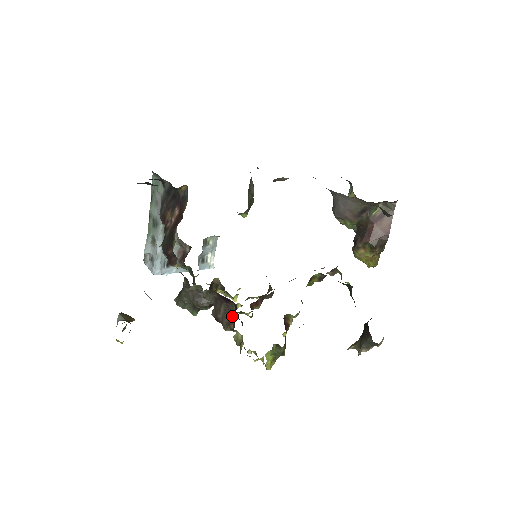
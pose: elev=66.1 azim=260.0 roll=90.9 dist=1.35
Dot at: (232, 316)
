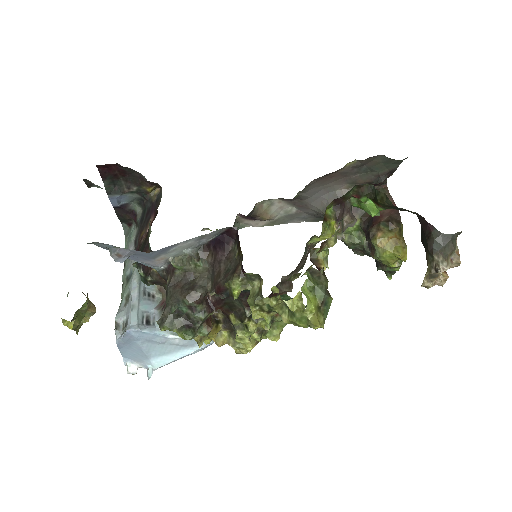
Dot at: (236, 255)
